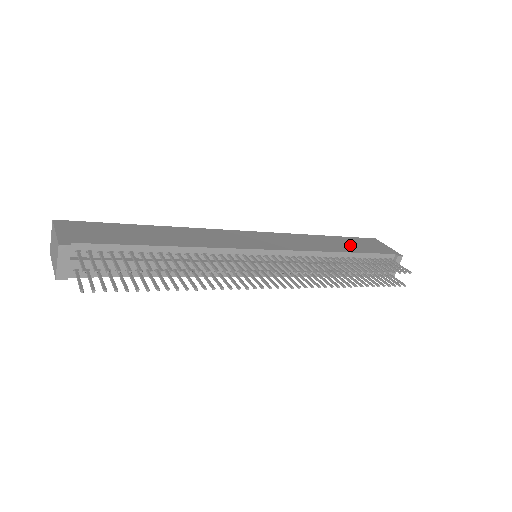
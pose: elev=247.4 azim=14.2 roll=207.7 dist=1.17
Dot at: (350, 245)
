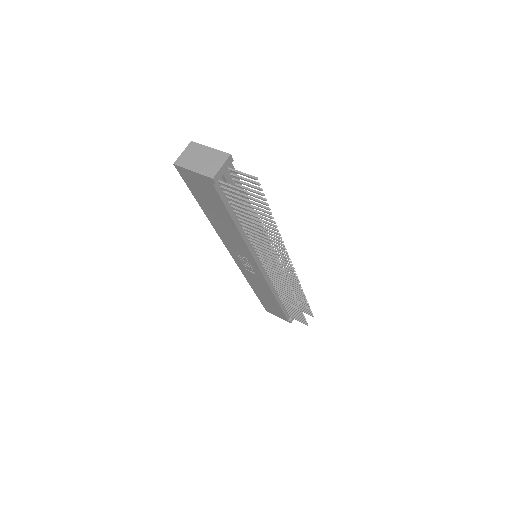
Dot at: occluded
